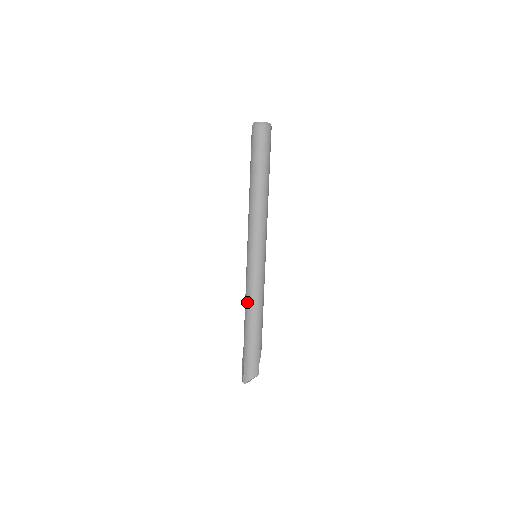
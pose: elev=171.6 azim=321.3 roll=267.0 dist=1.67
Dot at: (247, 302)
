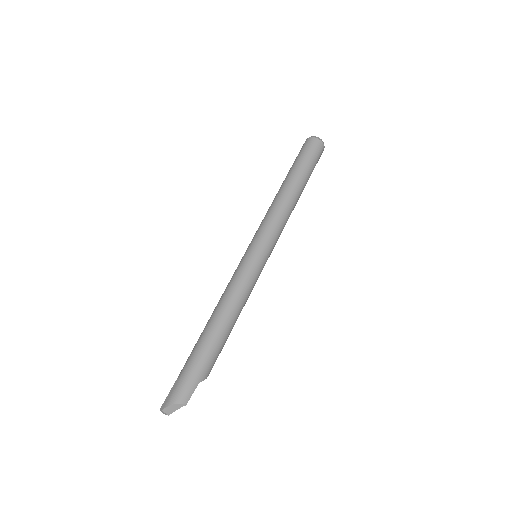
Dot at: (220, 299)
